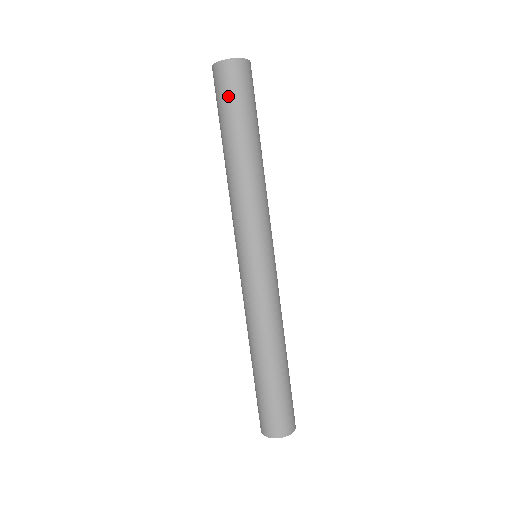
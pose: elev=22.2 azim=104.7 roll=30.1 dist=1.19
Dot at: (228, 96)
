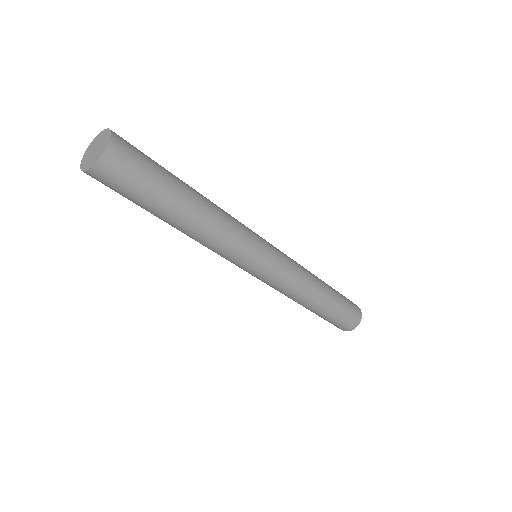
Dot at: (122, 194)
